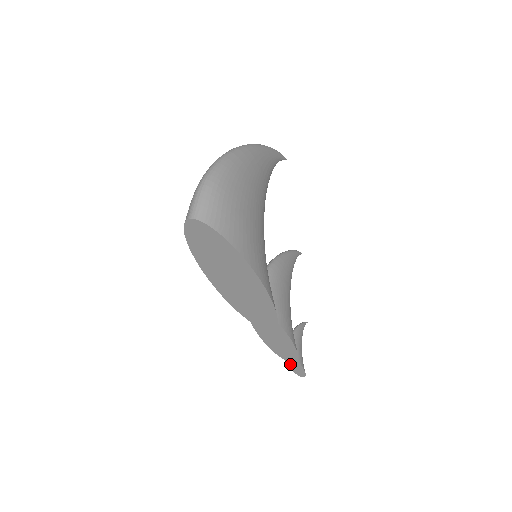
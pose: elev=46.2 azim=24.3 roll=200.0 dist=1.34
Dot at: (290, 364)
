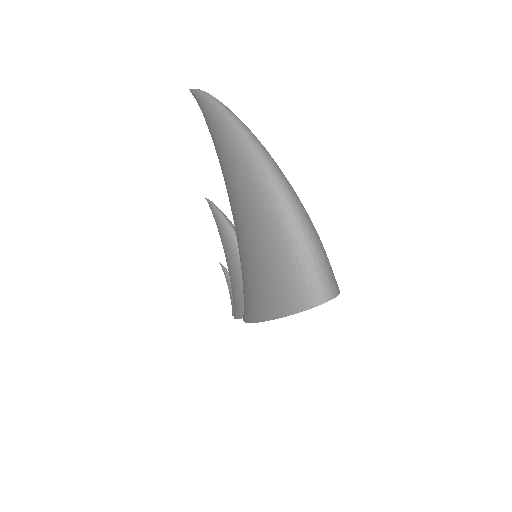
Dot at: occluded
